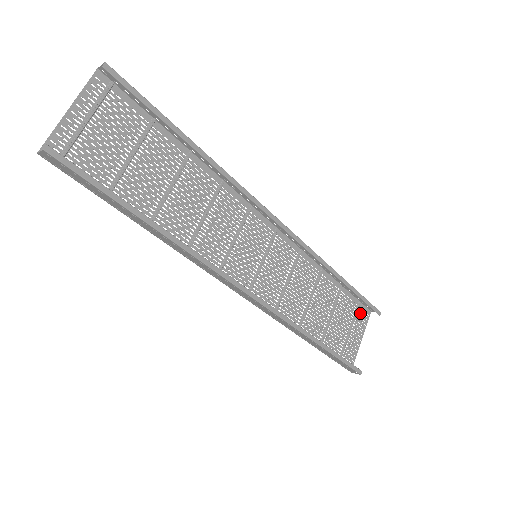
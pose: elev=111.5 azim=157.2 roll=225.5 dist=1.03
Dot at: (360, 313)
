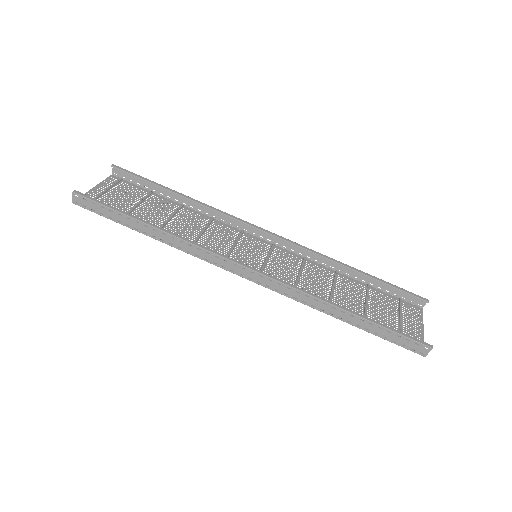
Dot at: (407, 308)
